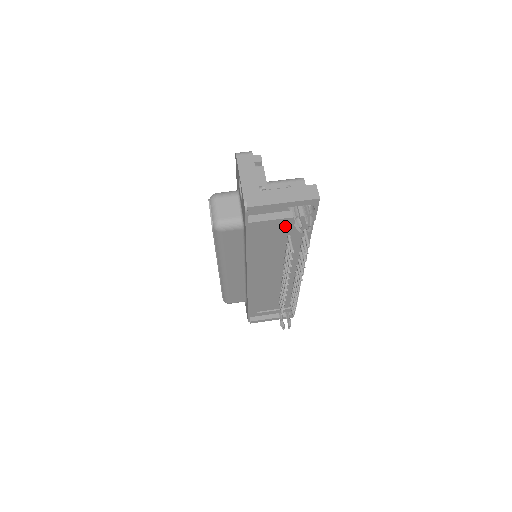
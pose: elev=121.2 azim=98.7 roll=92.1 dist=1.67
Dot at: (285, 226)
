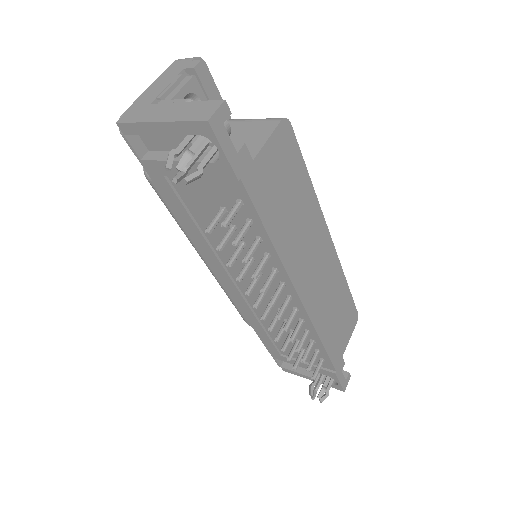
Dot at: (203, 183)
